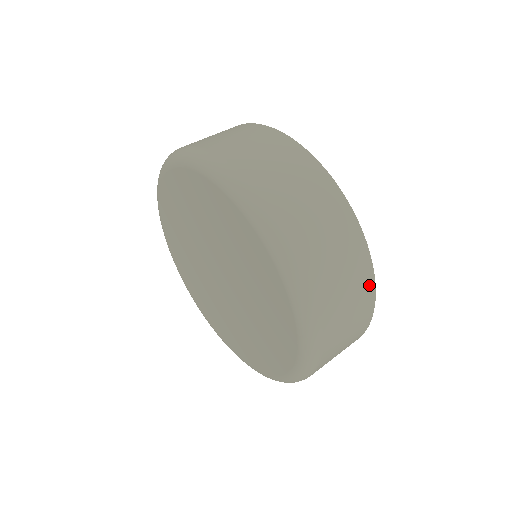
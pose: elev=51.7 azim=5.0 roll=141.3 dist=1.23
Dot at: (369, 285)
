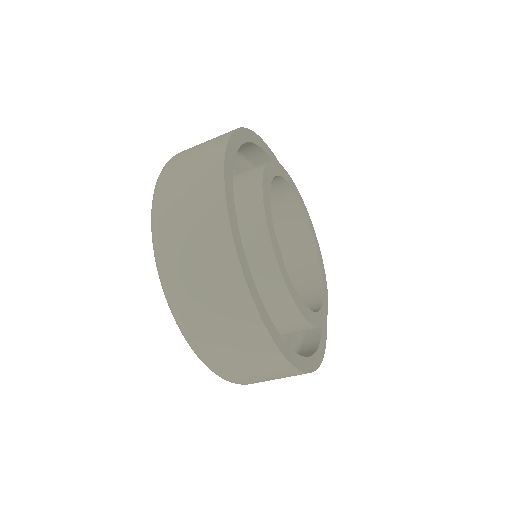
Dot at: (258, 330)
